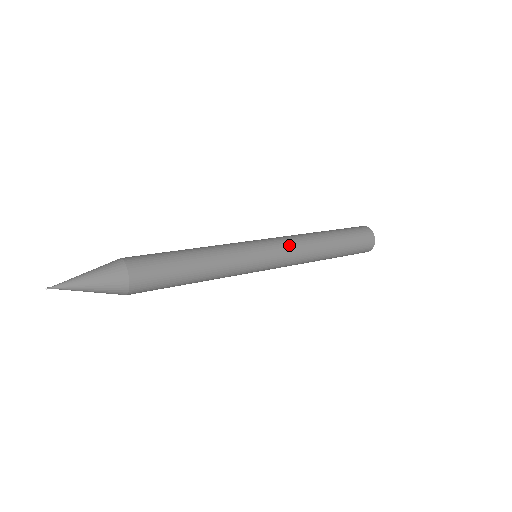
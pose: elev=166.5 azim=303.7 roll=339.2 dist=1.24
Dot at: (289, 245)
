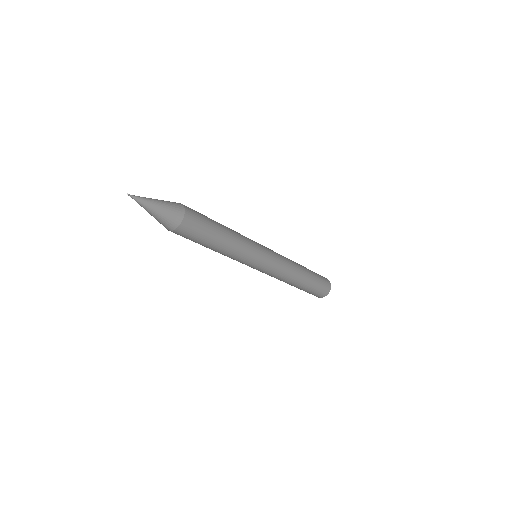
Dot at: (281, 263)
